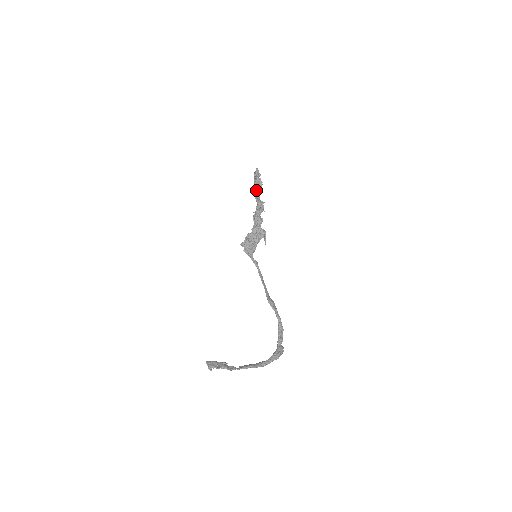
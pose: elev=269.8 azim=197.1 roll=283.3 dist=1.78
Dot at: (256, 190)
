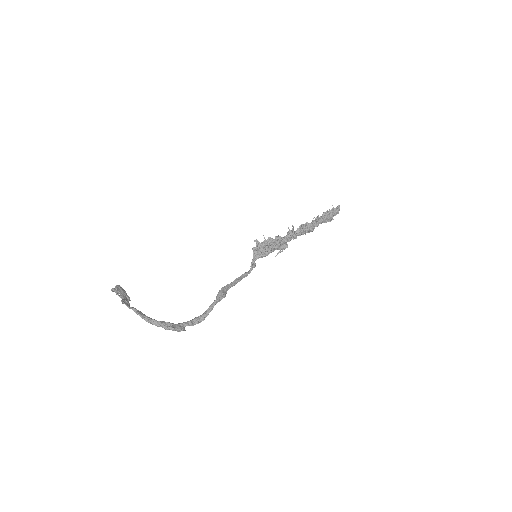
Dot at: (318, 217)
